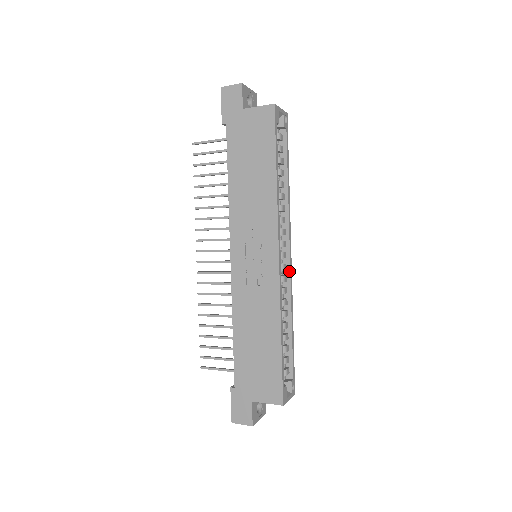
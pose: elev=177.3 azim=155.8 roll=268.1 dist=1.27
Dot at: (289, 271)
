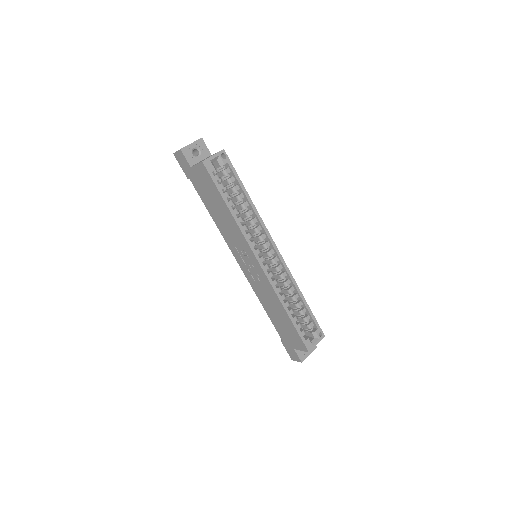
Dot at: (280, 261)
